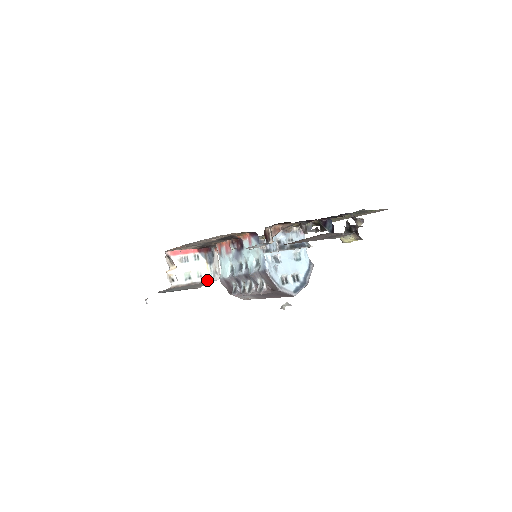
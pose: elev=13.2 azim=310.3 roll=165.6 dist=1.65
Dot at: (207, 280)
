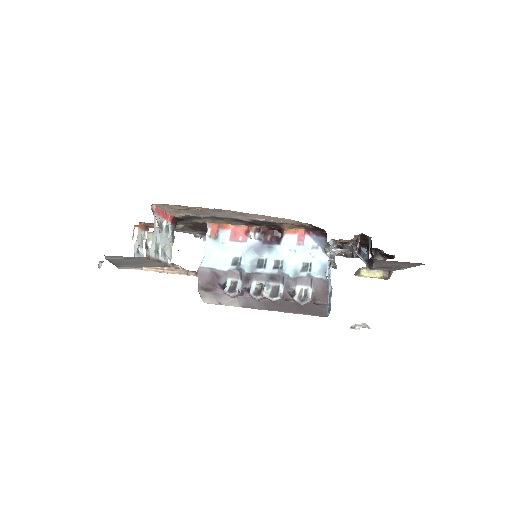
Dot at: (168, 263)
